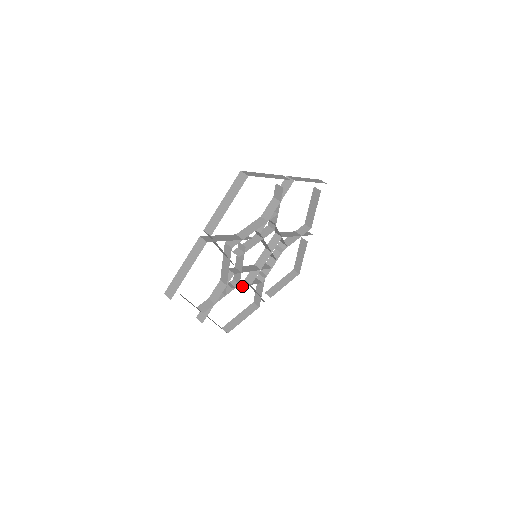
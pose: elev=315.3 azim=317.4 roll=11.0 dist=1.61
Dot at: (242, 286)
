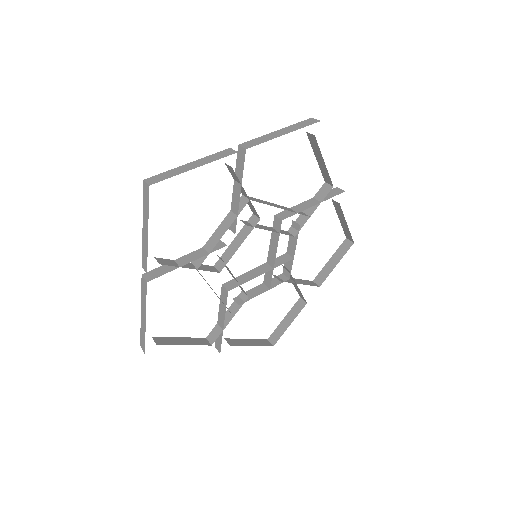
Dot at: occluded
